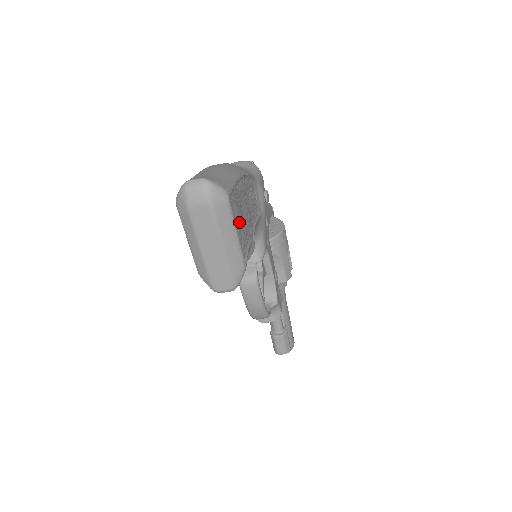
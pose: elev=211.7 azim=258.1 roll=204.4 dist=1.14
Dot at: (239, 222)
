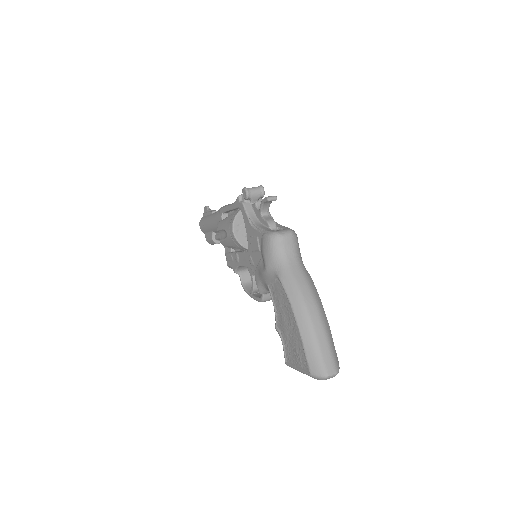
Dot at: occluded
